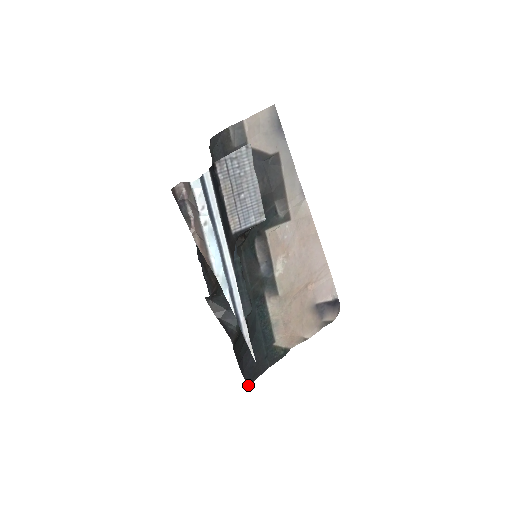
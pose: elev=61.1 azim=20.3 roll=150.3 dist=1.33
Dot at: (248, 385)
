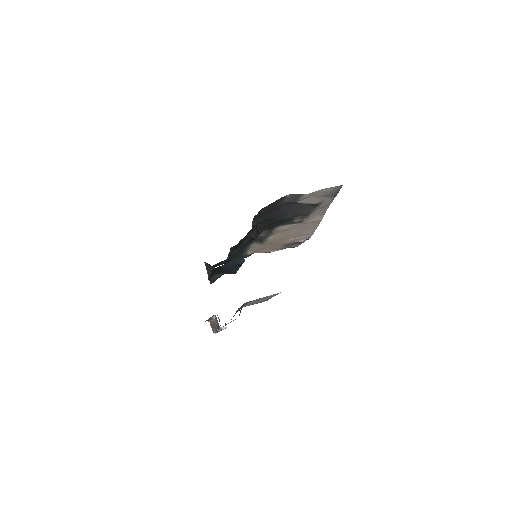
Dot at: occluded
